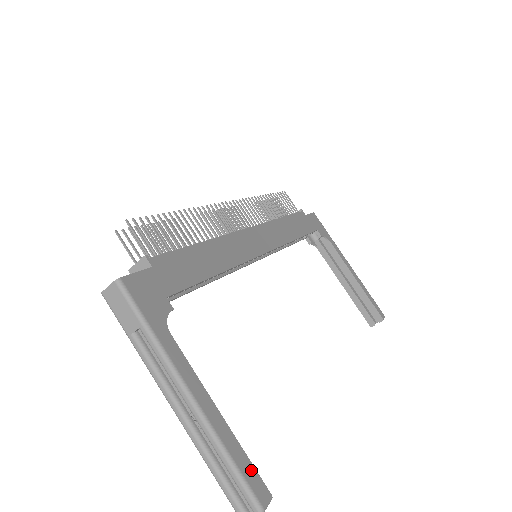
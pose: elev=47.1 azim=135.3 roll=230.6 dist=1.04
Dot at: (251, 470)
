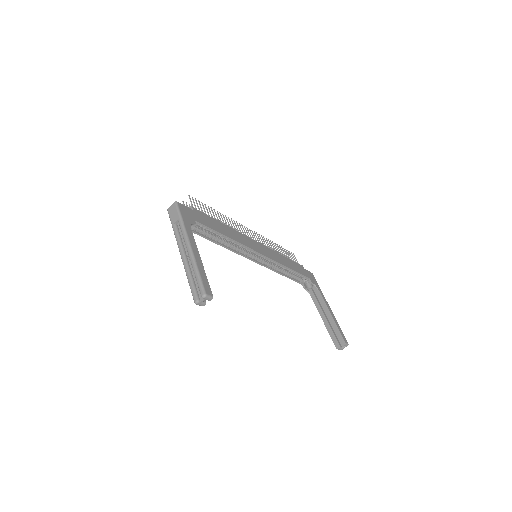
Dot at: (207, 282)
